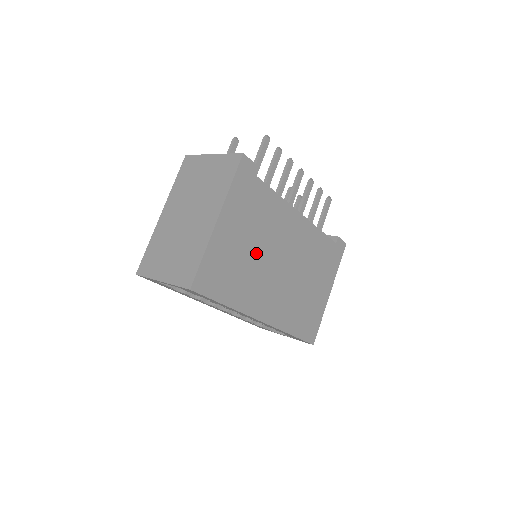
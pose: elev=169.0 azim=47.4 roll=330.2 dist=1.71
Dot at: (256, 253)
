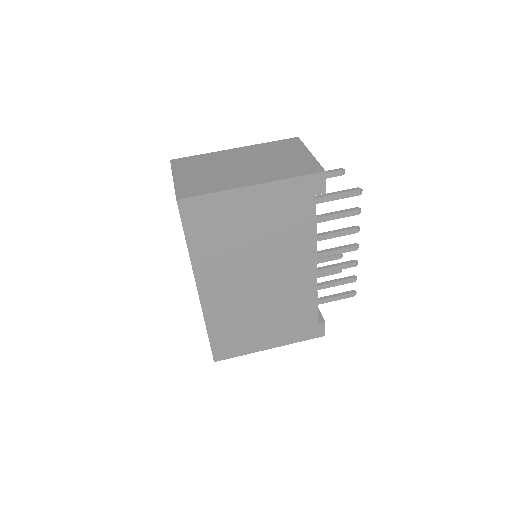
Dot at: (251, 245)
